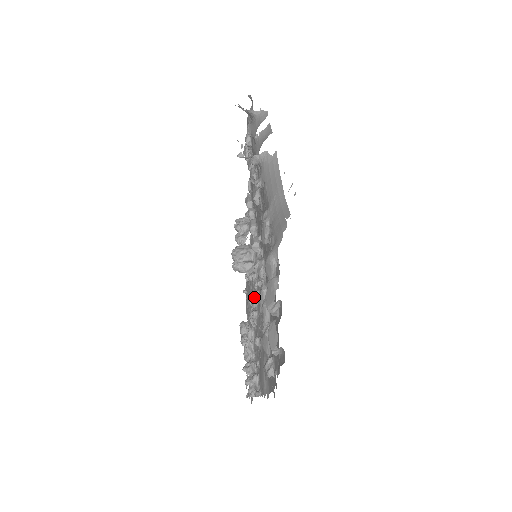
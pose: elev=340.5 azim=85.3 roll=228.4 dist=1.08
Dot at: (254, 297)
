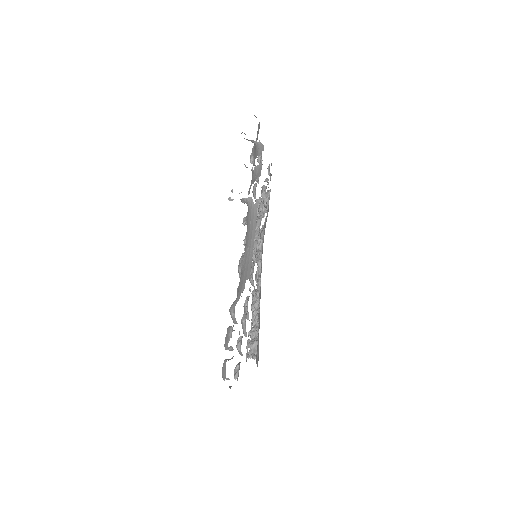
Dot at: occluded
